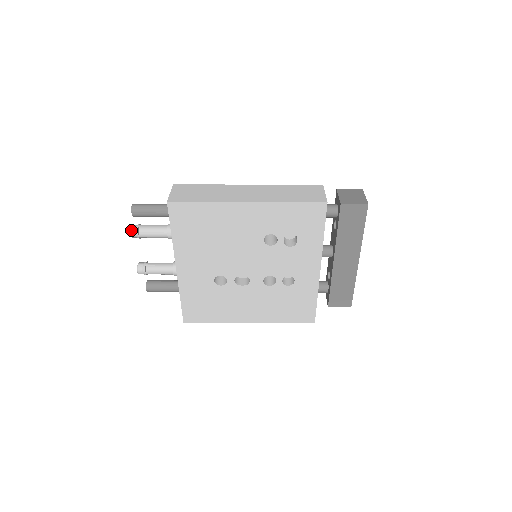
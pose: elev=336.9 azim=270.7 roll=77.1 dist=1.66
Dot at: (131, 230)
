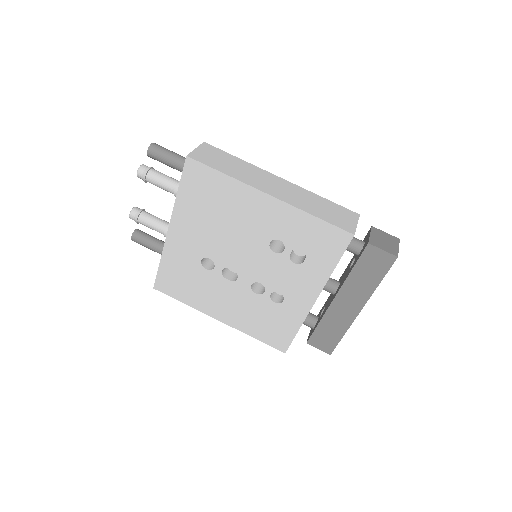
Dot at: (140, 169)
